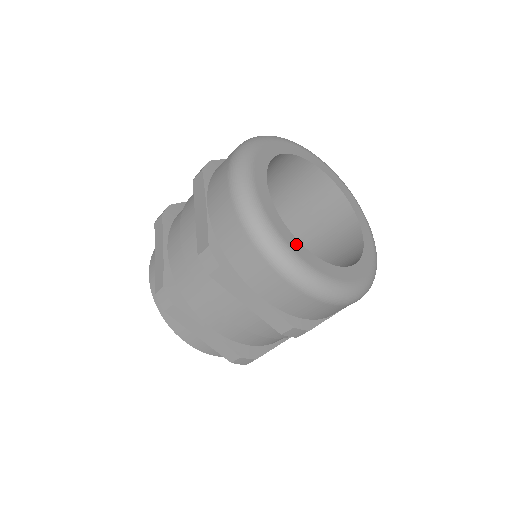
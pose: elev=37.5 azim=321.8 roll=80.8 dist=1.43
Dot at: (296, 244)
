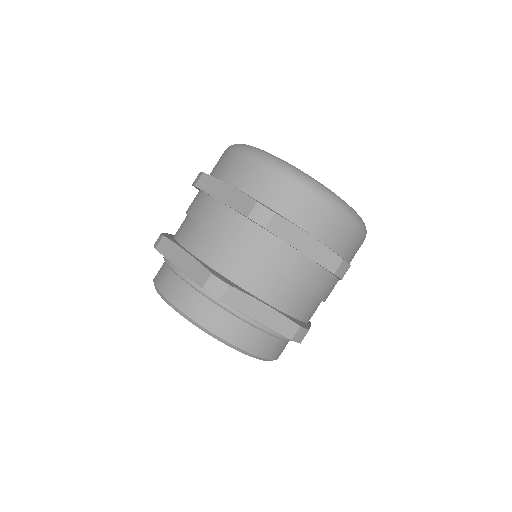
Dot at: occluded
